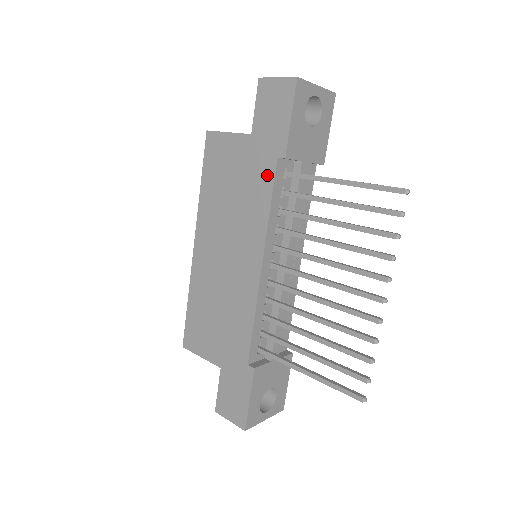
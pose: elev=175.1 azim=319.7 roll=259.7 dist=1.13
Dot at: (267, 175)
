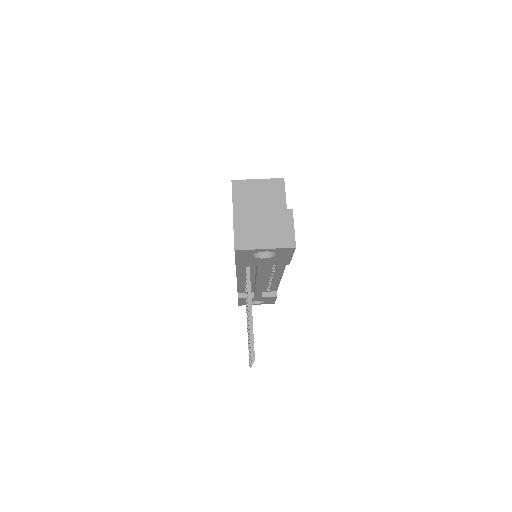
Dot at: occluded
